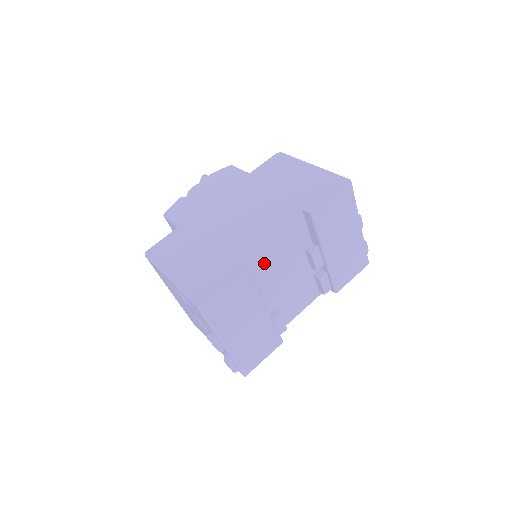
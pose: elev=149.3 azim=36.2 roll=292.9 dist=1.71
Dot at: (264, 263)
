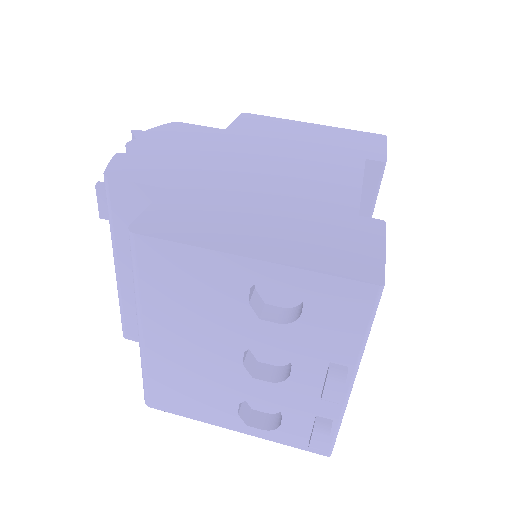
Dot at: occluded
